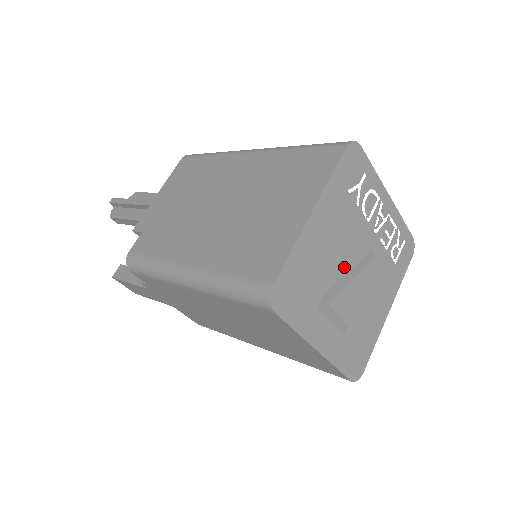
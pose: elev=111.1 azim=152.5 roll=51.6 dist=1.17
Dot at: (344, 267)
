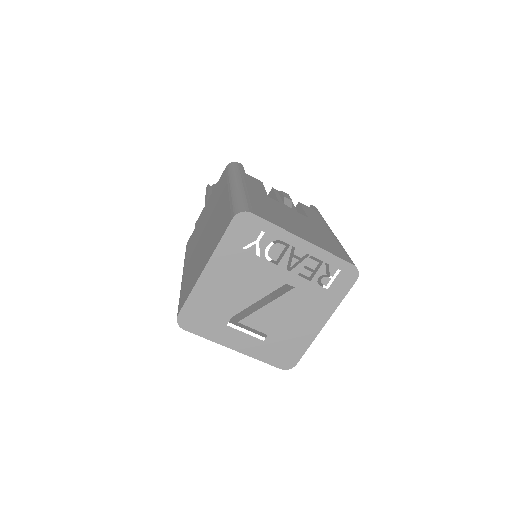
Dot at: (252, 298)
